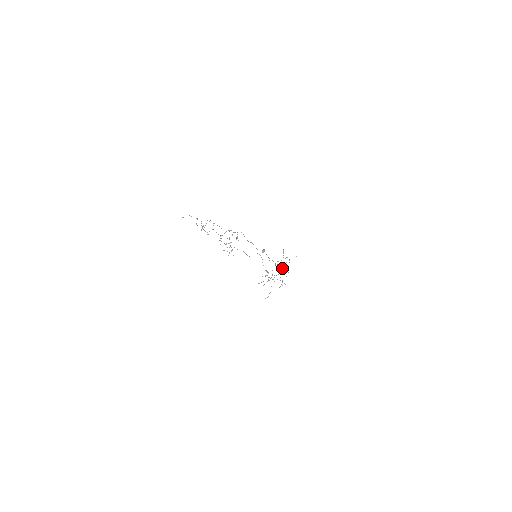
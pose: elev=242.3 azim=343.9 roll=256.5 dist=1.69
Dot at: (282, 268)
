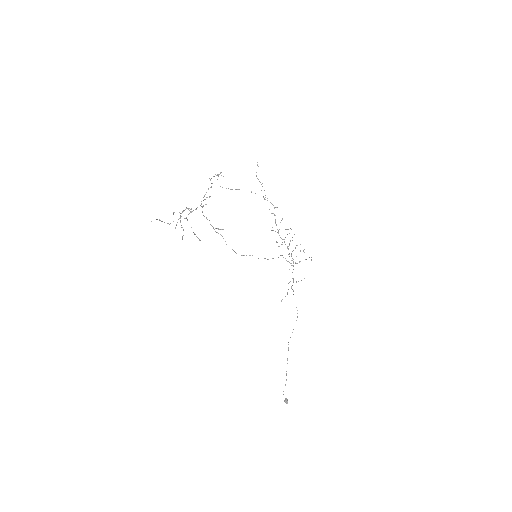
Dot at: occluded
